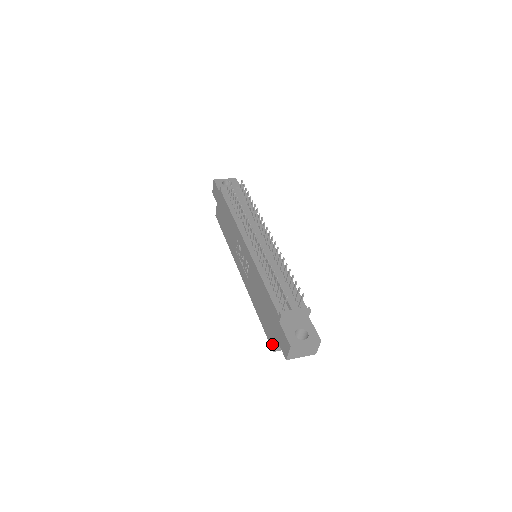
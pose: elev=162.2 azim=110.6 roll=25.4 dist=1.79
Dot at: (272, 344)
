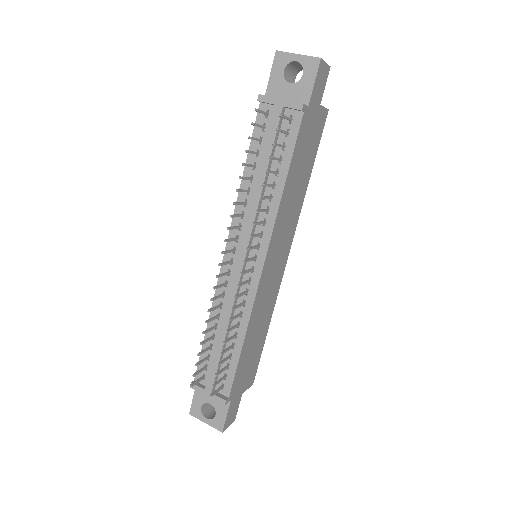
Dot at: occluded
